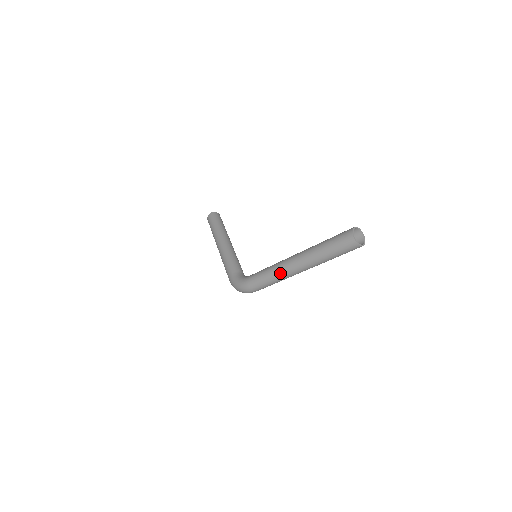
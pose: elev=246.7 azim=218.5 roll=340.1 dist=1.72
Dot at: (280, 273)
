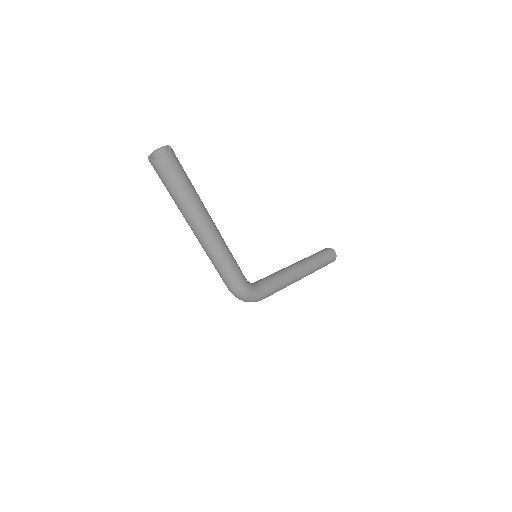
Dot at: (204, 250)
